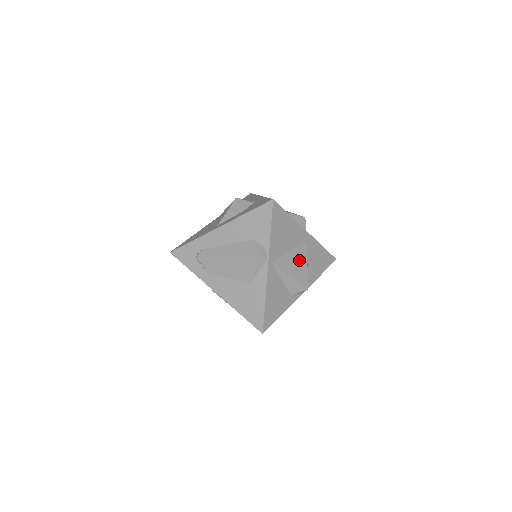
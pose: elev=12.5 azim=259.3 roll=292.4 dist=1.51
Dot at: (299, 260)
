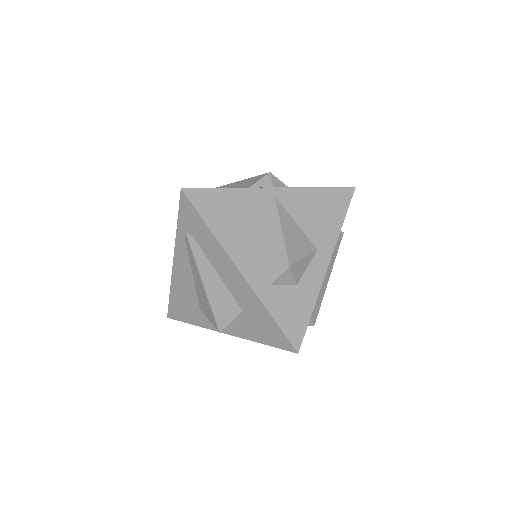
Dot at: occluded
